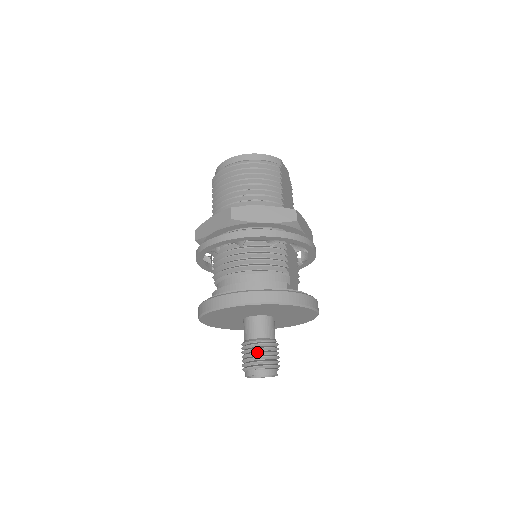
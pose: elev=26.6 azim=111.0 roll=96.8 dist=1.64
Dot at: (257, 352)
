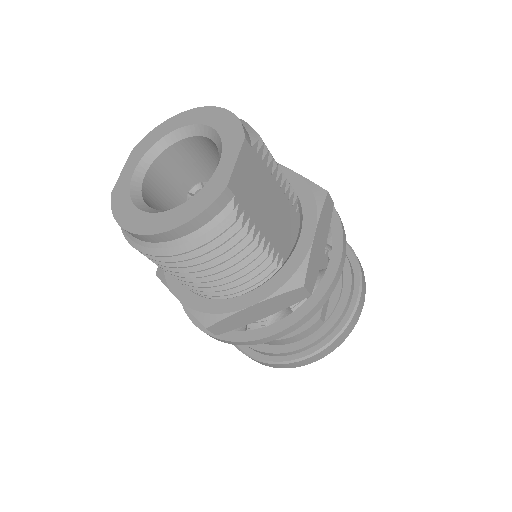
Dot at: occluded
